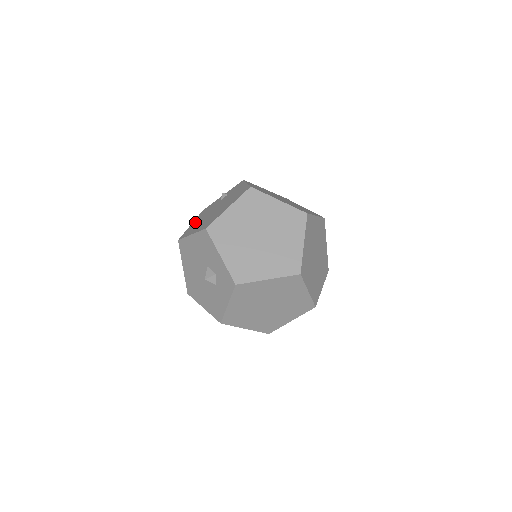
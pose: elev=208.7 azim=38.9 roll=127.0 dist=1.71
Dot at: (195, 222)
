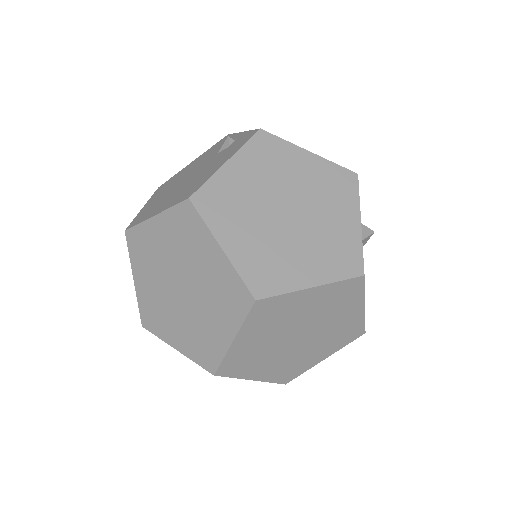
Dot at: (188, 166)
